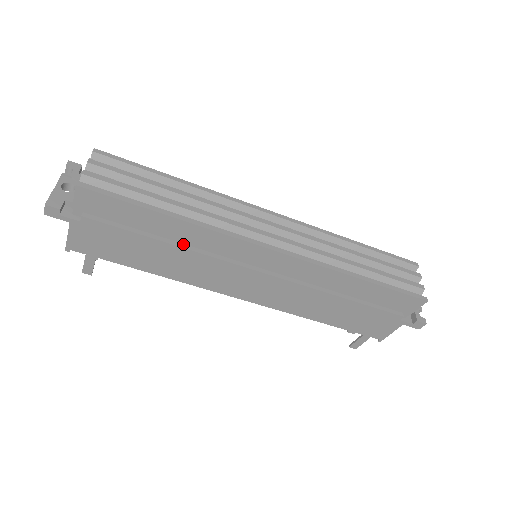
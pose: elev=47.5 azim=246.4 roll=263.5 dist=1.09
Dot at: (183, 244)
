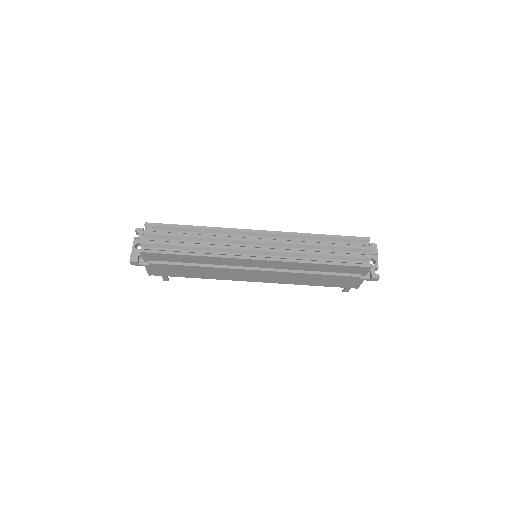
Dot at: (206, 264)
